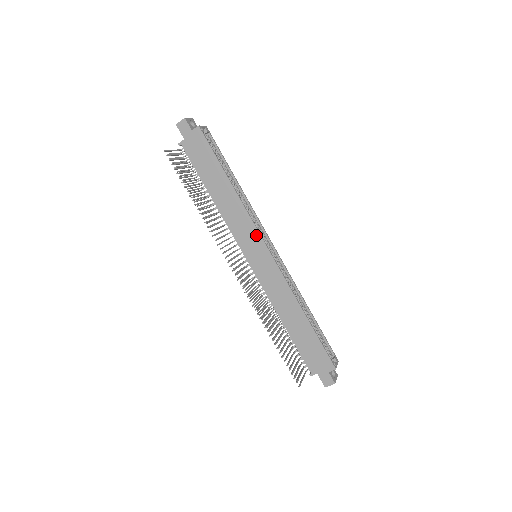
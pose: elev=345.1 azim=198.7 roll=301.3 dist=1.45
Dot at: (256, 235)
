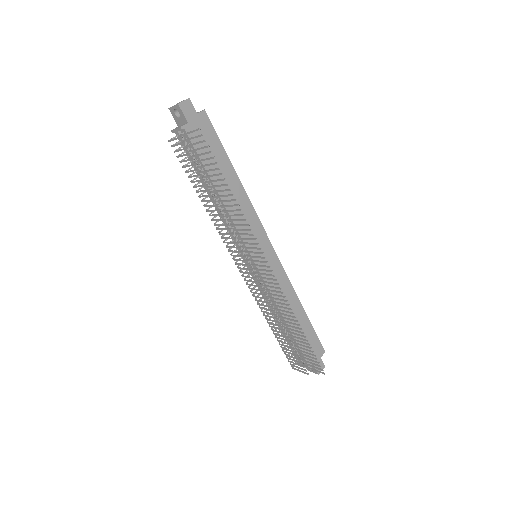
Dot at: (262, 232)
